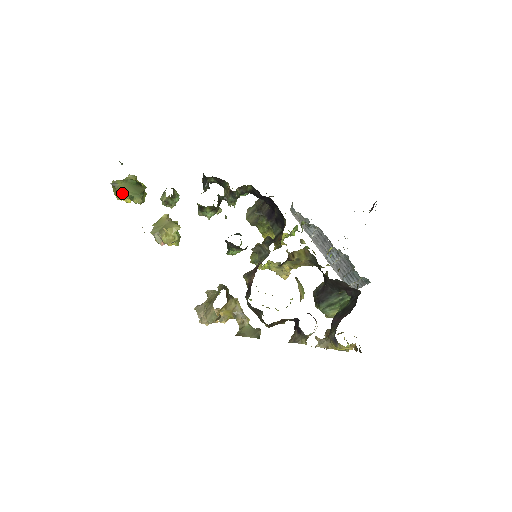
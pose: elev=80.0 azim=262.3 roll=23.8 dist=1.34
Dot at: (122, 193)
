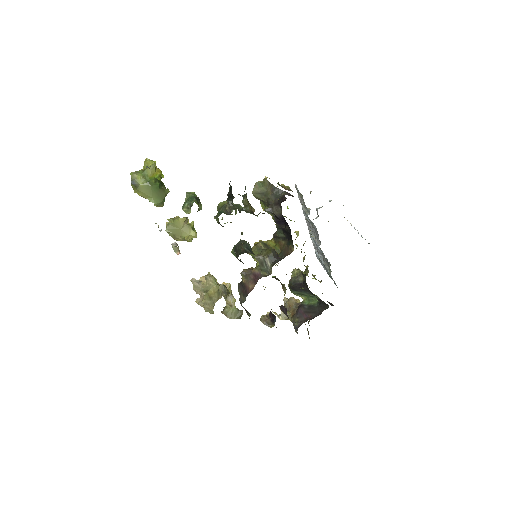
Dot at: (143, 196)
